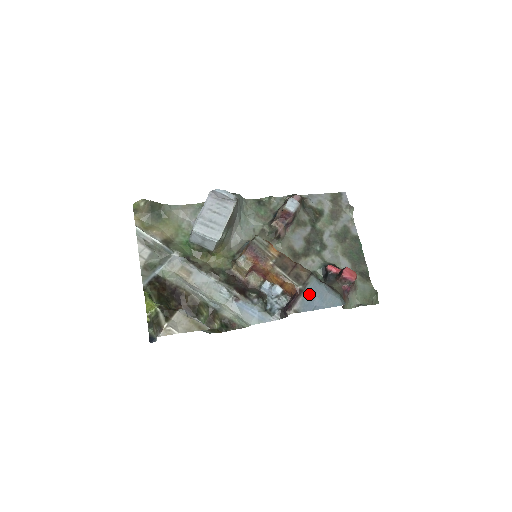
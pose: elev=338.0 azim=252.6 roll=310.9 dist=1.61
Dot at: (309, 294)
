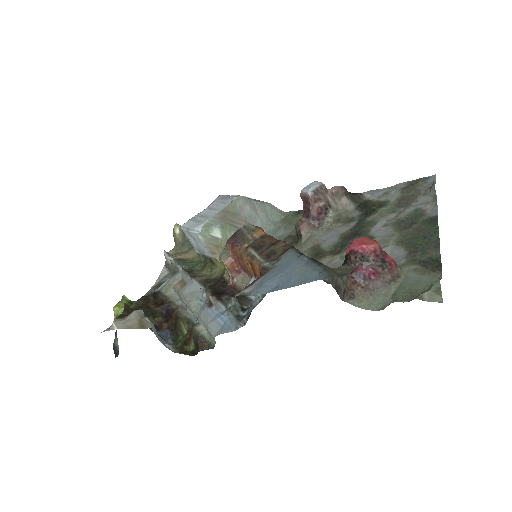
Dot at: (275, 272)
